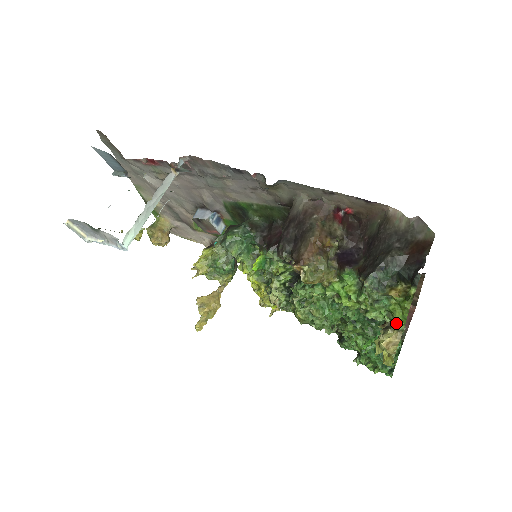
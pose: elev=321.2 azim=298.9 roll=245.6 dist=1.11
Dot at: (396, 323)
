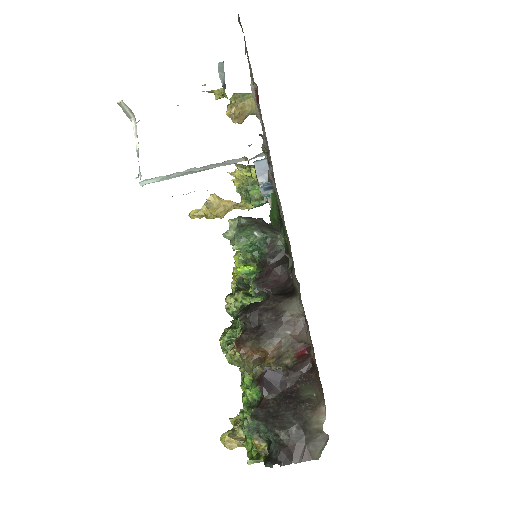
Dot at: (244, 444)
